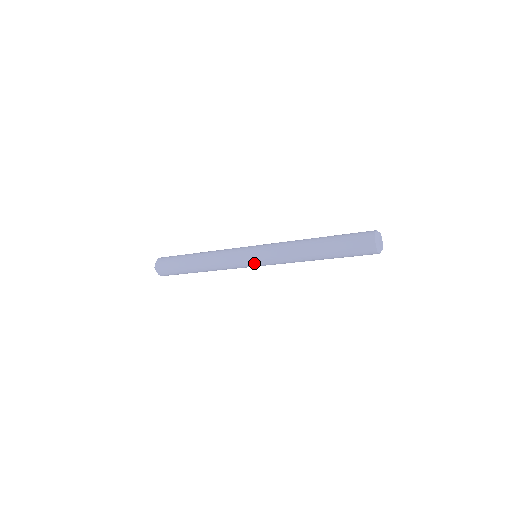
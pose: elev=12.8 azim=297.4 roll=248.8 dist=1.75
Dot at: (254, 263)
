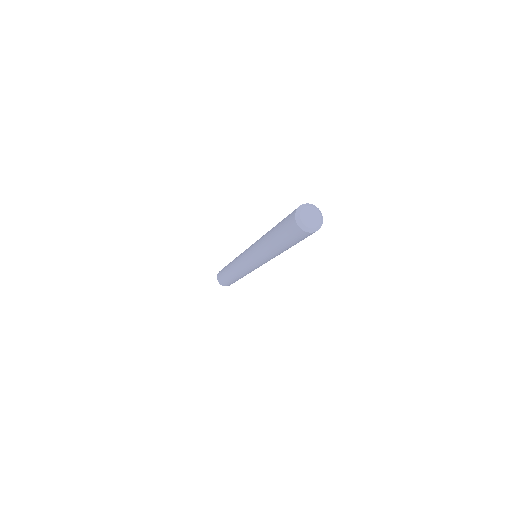
Dot at: (246, 257)
